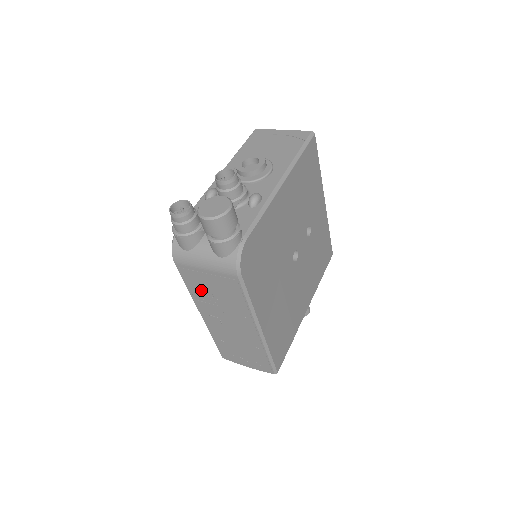
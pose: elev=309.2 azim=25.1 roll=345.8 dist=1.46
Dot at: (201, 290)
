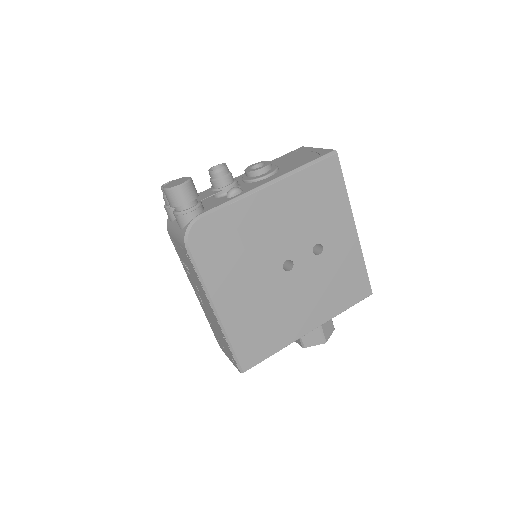
Dot at: (184, 263)
